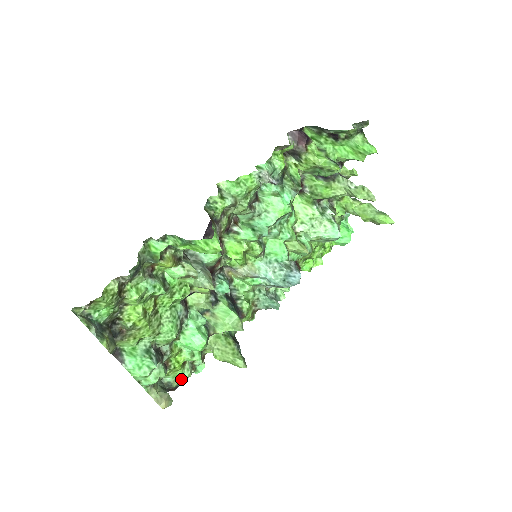
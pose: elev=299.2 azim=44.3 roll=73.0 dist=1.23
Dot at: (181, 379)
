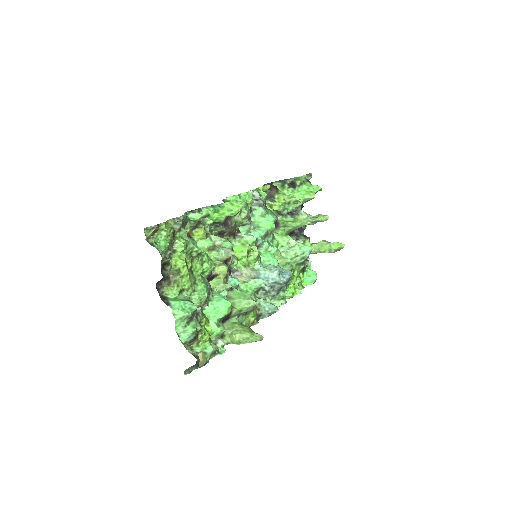
Dot at: (209, 351)
